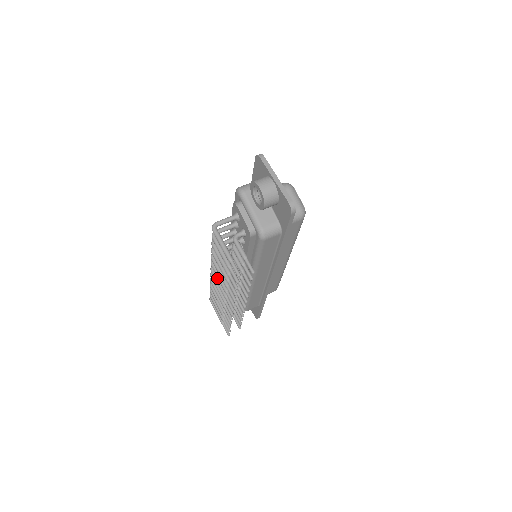
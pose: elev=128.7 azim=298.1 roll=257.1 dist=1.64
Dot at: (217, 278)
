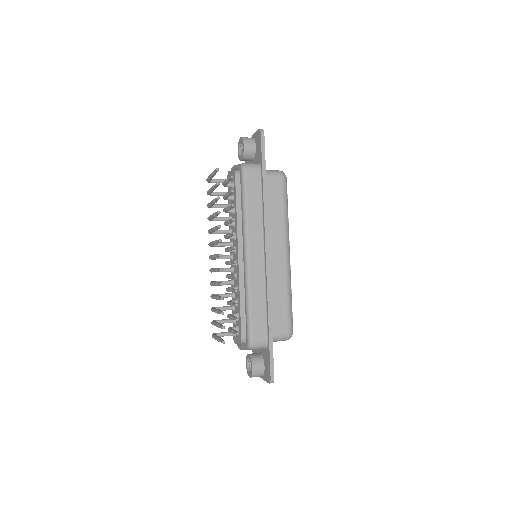
Dot at: occluded
